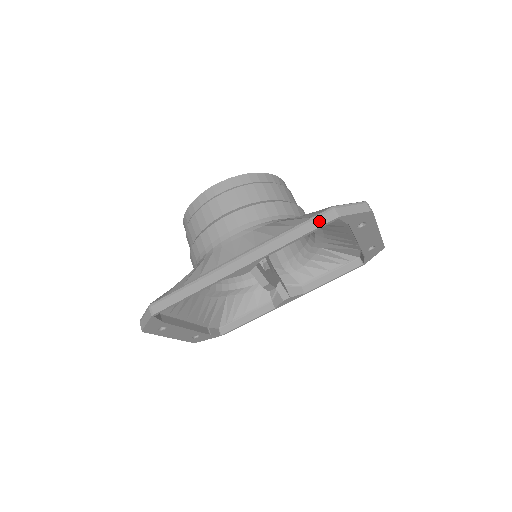
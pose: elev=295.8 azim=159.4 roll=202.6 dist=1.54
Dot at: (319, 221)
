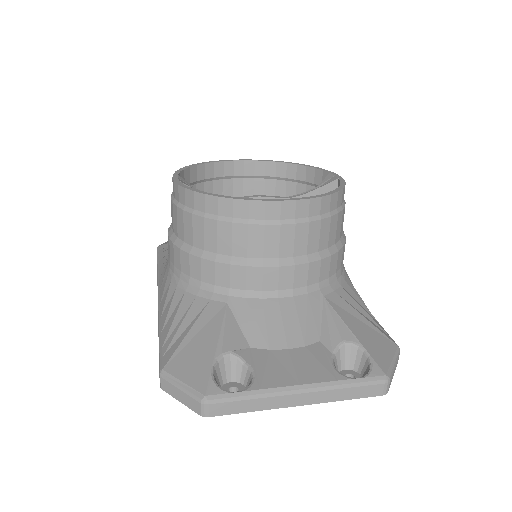
Dot at: occluded
